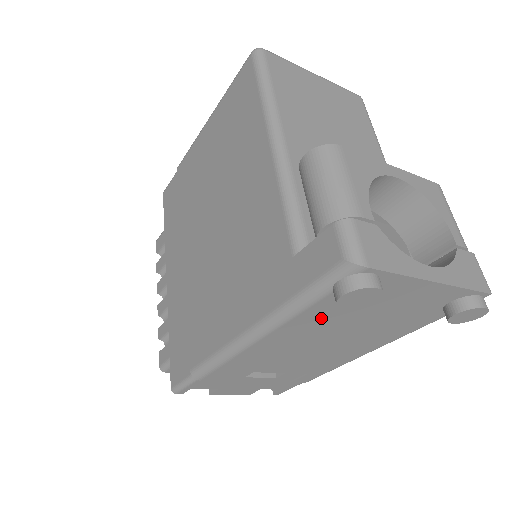
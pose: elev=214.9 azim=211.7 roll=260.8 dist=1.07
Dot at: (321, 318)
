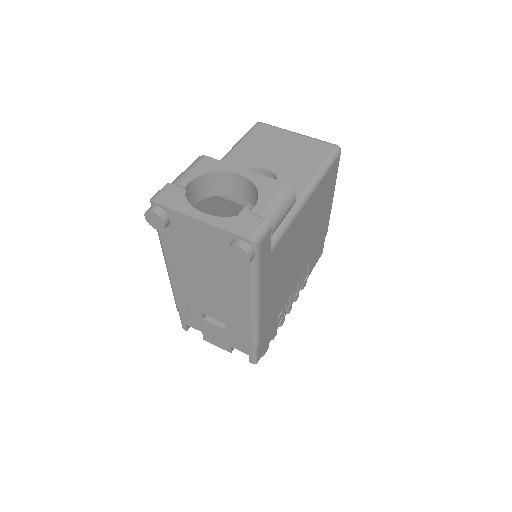
Dot at: (176, 249)
